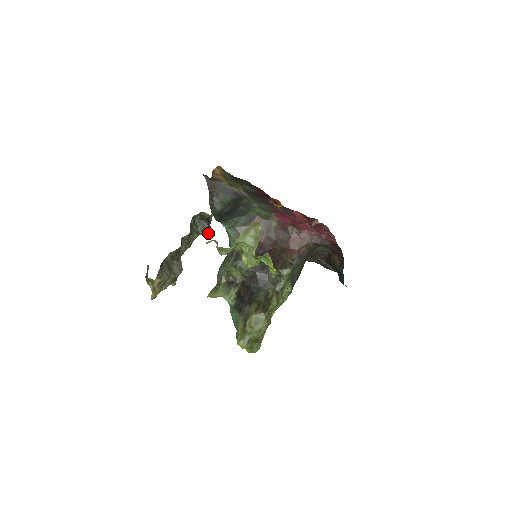
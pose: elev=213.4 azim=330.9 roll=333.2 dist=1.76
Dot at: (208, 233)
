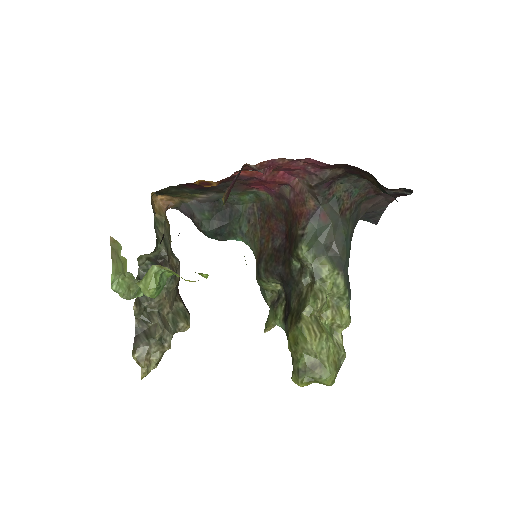
Dot at: occluded
